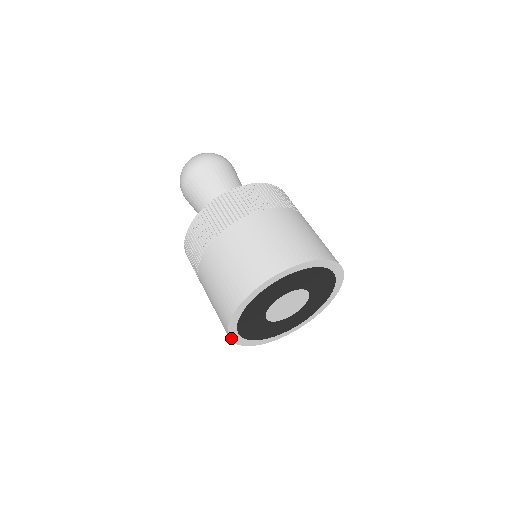
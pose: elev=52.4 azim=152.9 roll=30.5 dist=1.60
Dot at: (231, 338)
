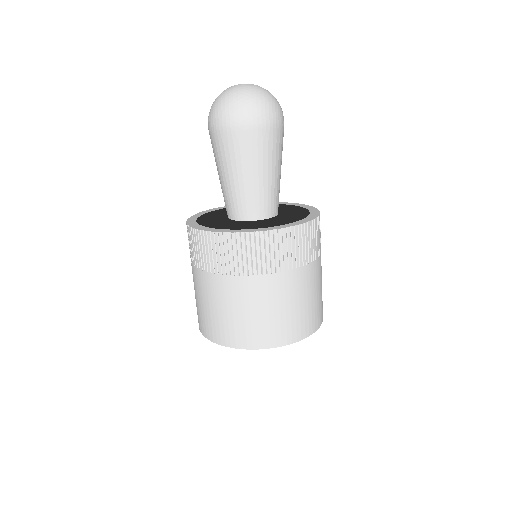
Dot at: (214, 341)
